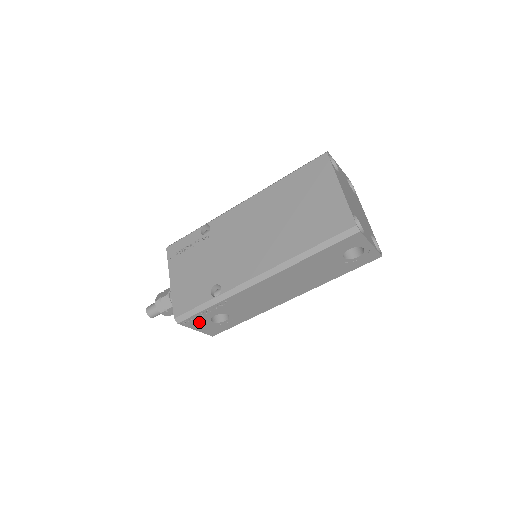
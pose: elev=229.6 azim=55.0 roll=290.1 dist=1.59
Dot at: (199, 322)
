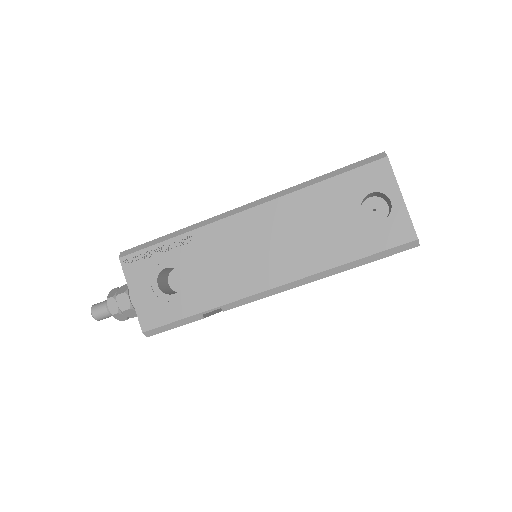
Dot at: (143, 274)
